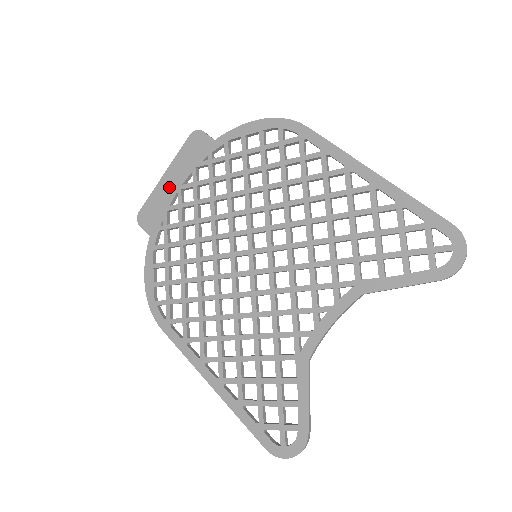
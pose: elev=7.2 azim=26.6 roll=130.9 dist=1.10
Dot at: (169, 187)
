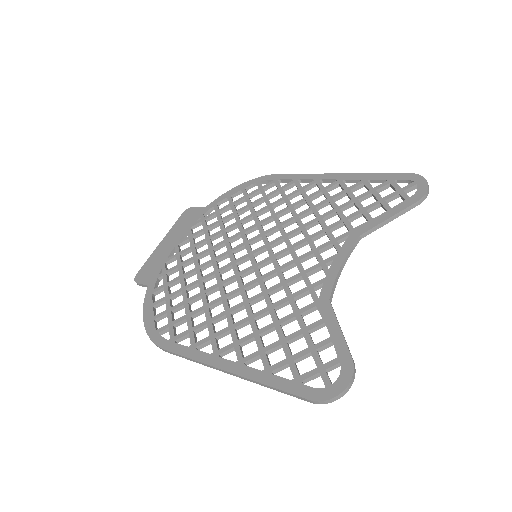
Dot at: (166, 247)
